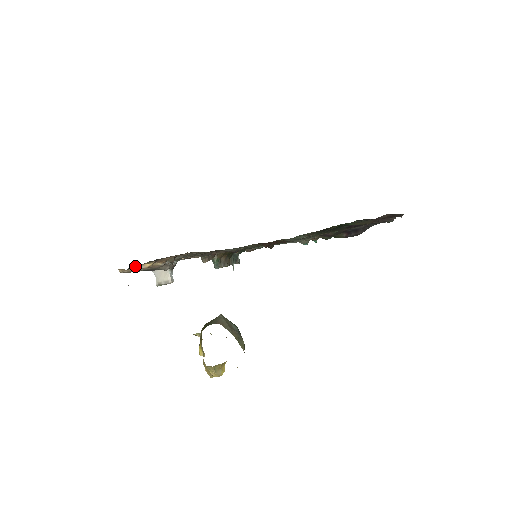
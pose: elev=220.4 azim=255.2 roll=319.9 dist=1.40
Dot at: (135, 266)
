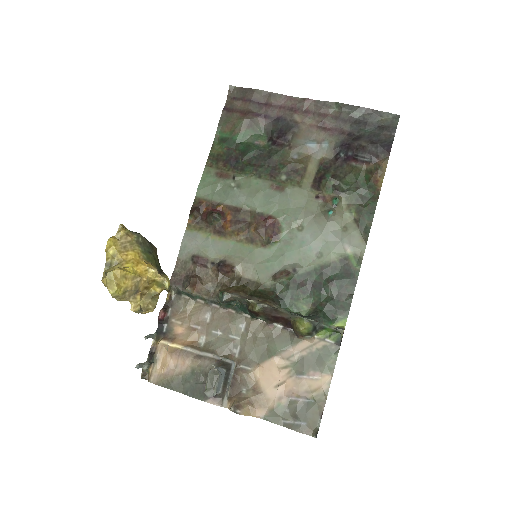
Dot at: (153, 358)
